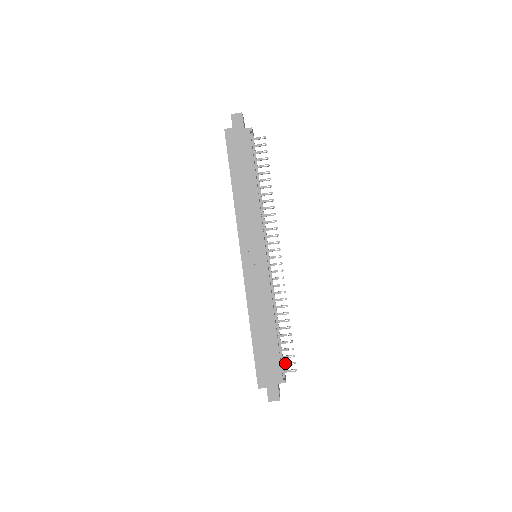
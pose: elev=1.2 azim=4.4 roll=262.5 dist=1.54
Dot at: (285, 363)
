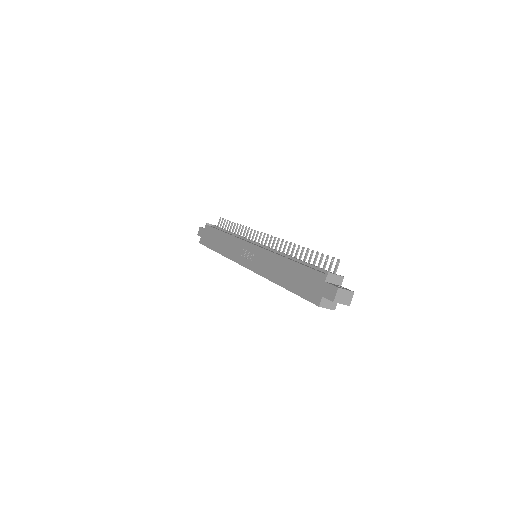
Dot at: (328, 269)
